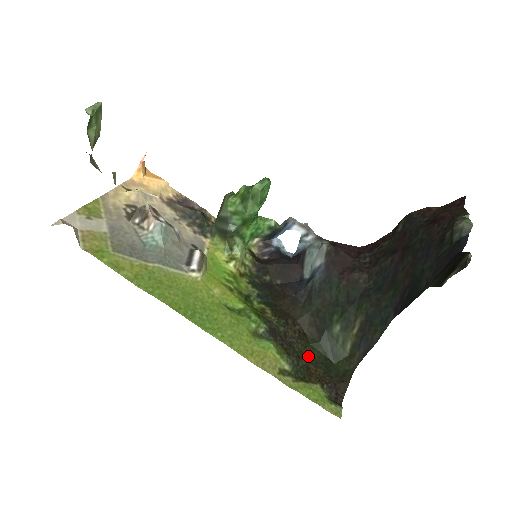
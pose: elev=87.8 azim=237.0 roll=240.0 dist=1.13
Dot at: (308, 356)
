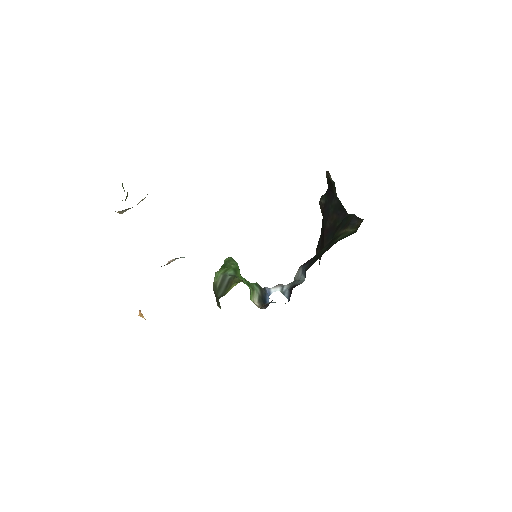
Dot at: occluded
